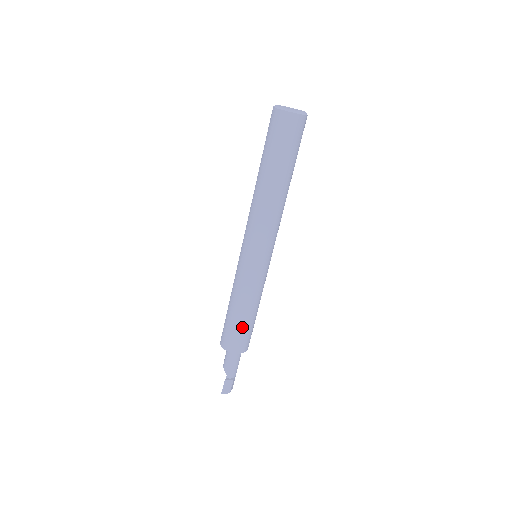
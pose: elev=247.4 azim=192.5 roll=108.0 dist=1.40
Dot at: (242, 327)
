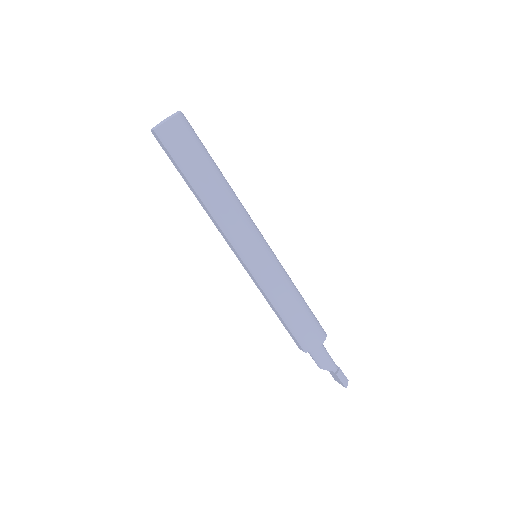
Dot at: (308, 315)
